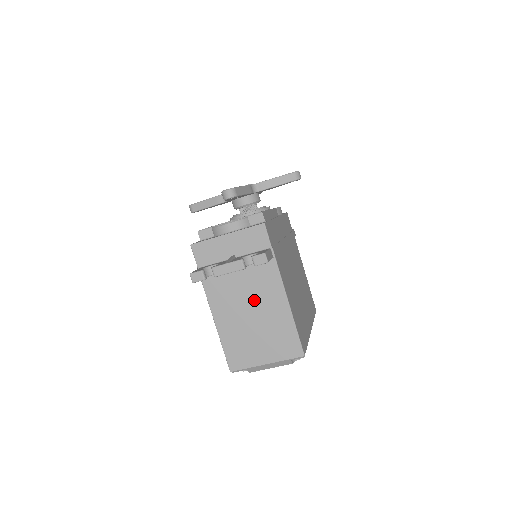
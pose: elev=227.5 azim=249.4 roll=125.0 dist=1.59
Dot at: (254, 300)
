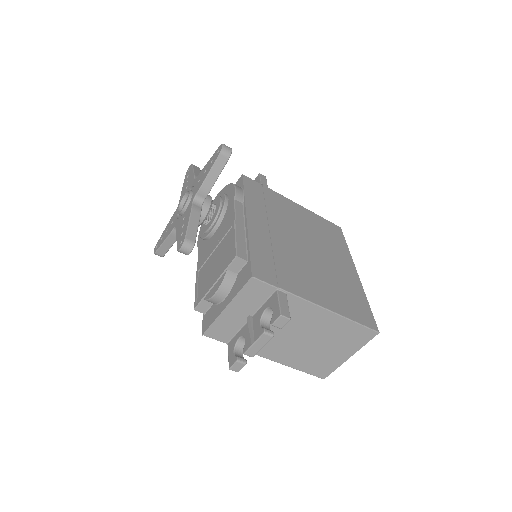
Dot at: (299, 330)
